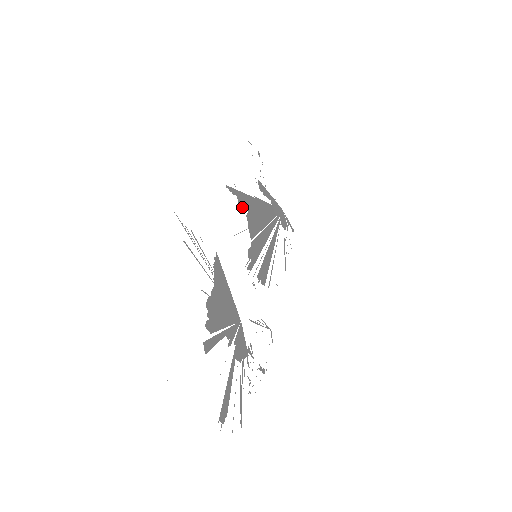
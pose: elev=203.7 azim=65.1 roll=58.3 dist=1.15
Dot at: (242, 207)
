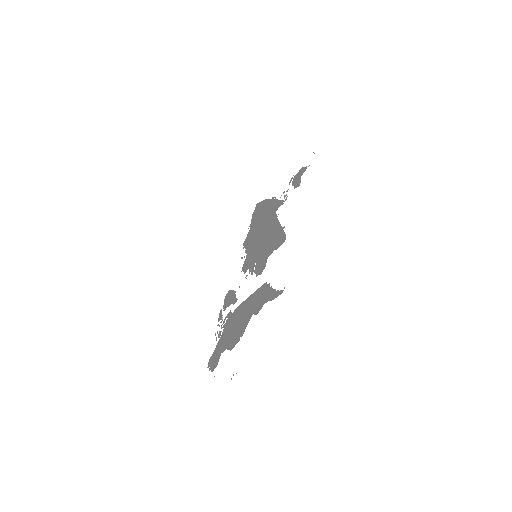
Dot at: (275, 235)
